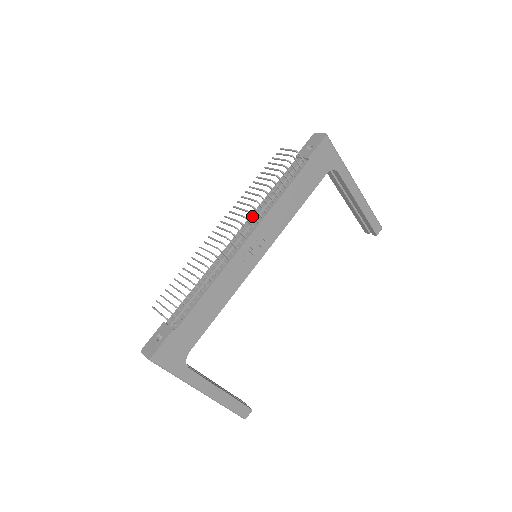
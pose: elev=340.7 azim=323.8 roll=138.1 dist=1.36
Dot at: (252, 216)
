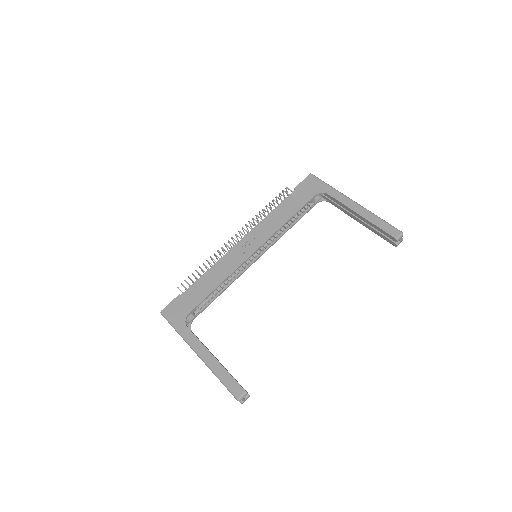
Dot at: (248, 226)
